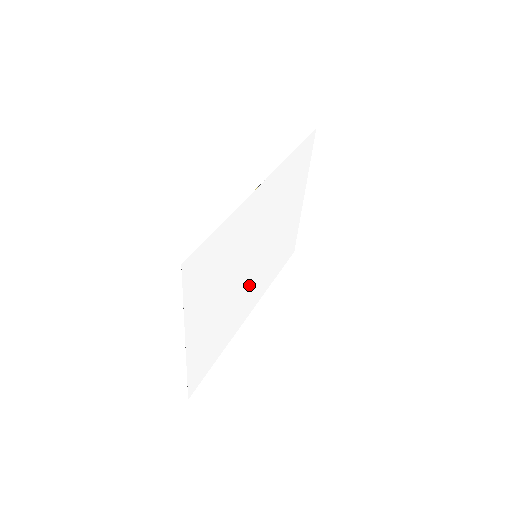
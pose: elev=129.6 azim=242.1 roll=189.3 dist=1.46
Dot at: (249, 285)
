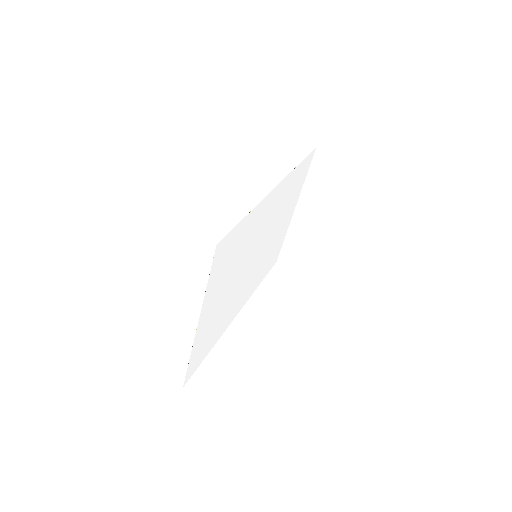
Dot at: (245, 284)
